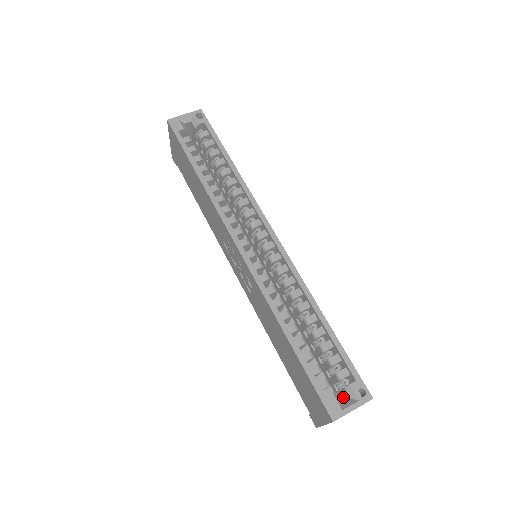
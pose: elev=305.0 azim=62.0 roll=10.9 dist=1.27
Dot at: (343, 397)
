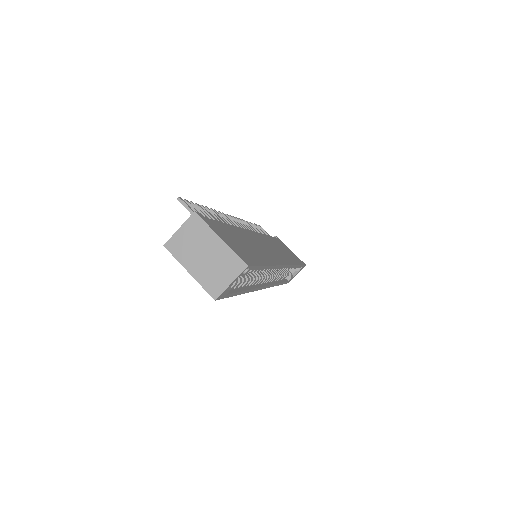
Dot at: occluded
